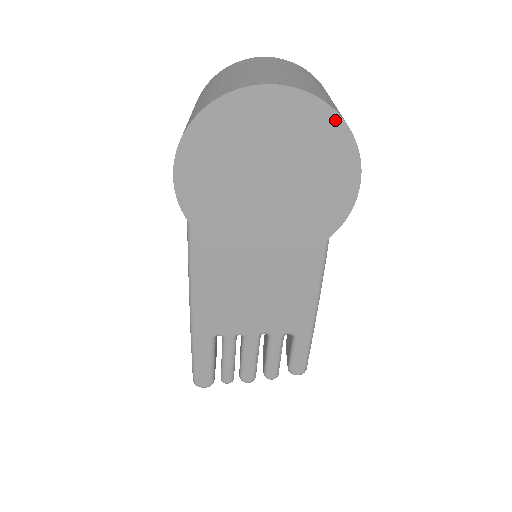
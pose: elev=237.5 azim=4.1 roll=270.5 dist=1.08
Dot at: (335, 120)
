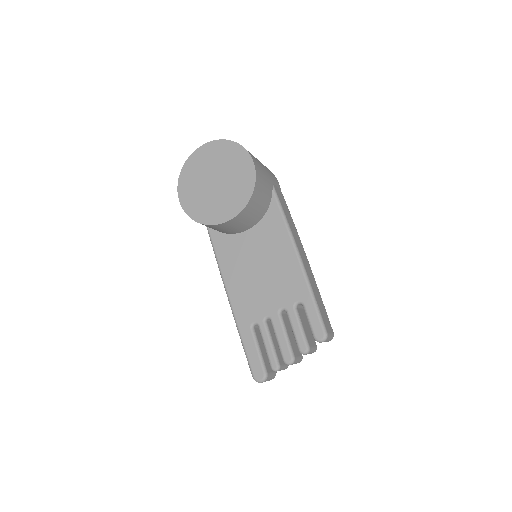
Dot at: (230, 143)
